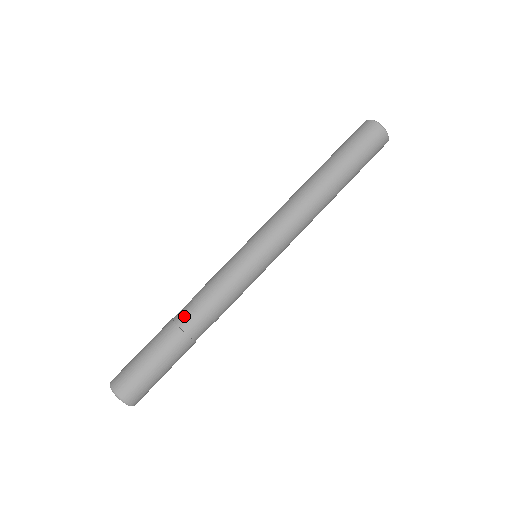
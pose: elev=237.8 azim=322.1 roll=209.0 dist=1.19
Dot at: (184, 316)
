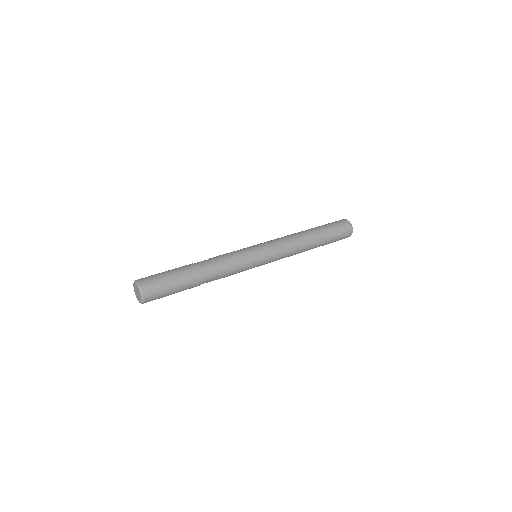
Dot at: (207, 273)
